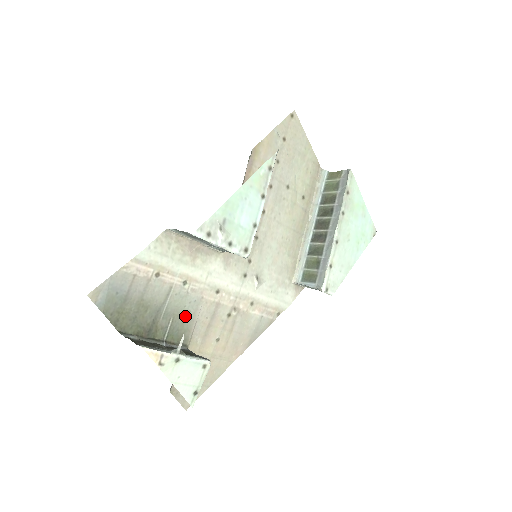
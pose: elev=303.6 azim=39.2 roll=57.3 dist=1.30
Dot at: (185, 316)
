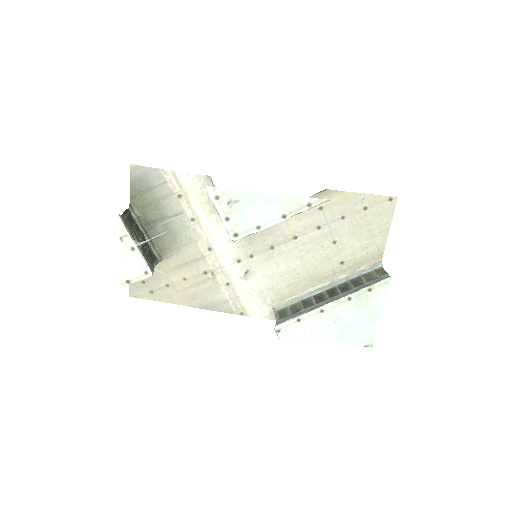
Dot at: (176, 240)
